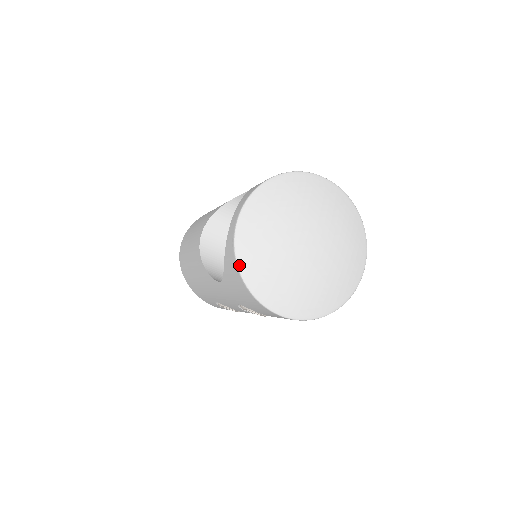
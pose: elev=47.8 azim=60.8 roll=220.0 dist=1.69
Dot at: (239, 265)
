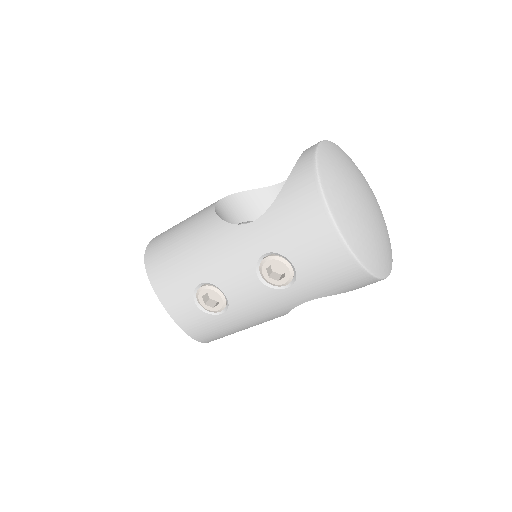
Dot at: (319, 172)
